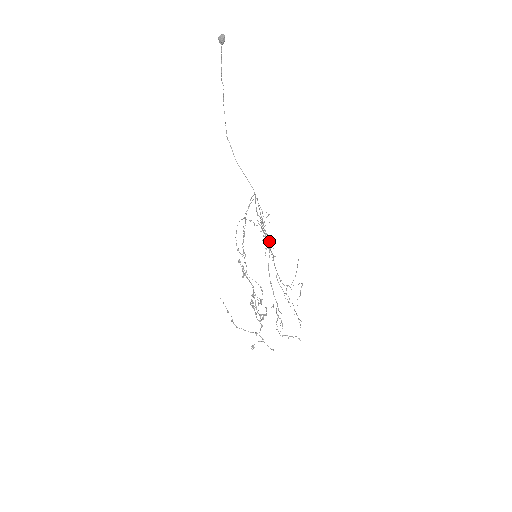
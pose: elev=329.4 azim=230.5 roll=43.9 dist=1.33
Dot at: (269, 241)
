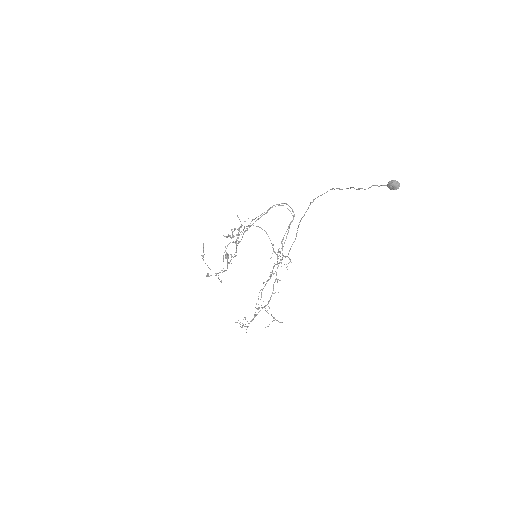
Dot at: occluded
